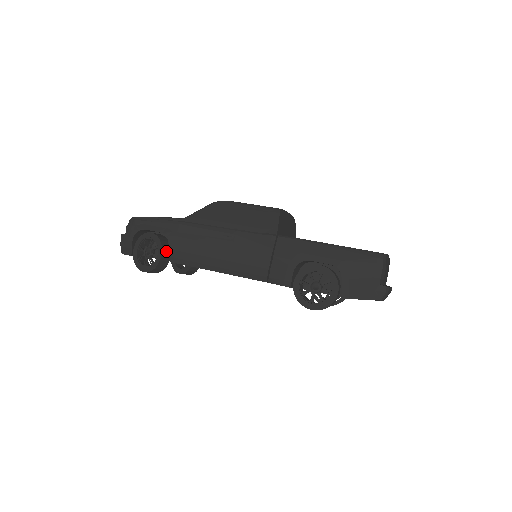
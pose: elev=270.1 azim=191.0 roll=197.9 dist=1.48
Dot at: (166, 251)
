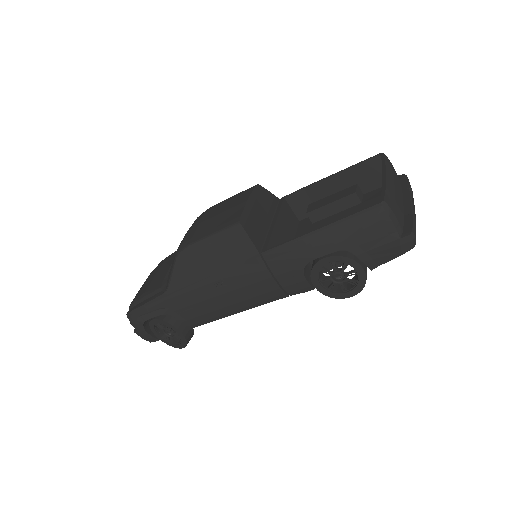
Dot at: (181, 324)
